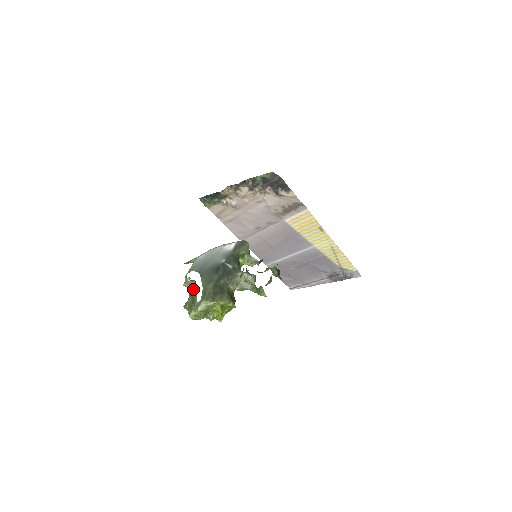
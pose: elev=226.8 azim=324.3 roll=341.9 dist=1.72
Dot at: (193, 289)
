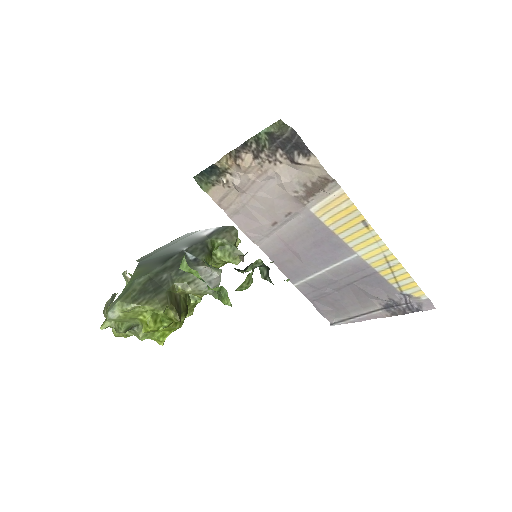
Dot at: occluded
